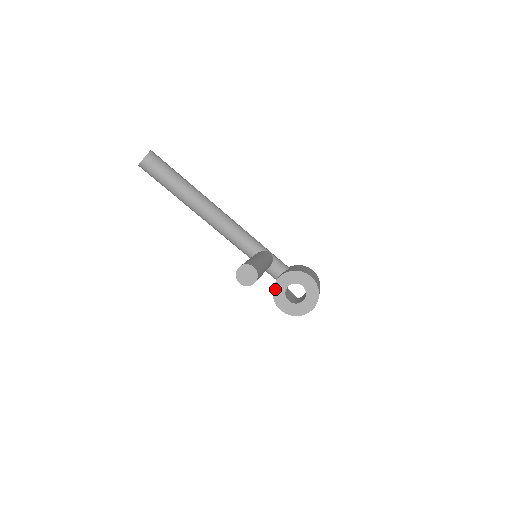
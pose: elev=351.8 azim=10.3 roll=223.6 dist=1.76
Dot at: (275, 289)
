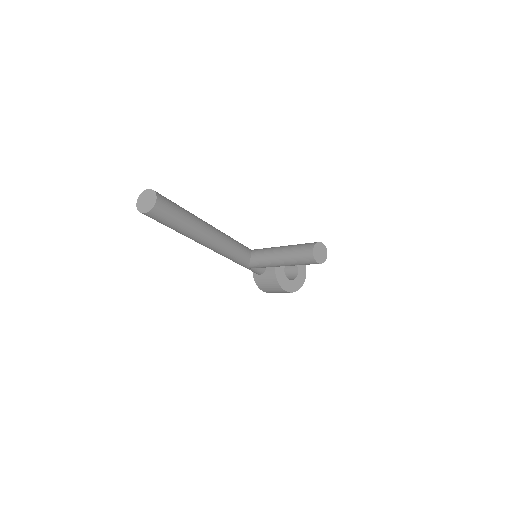
Dot at: (278, 277)
